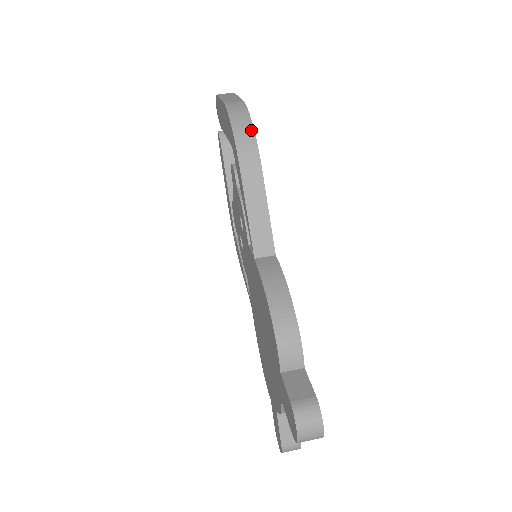
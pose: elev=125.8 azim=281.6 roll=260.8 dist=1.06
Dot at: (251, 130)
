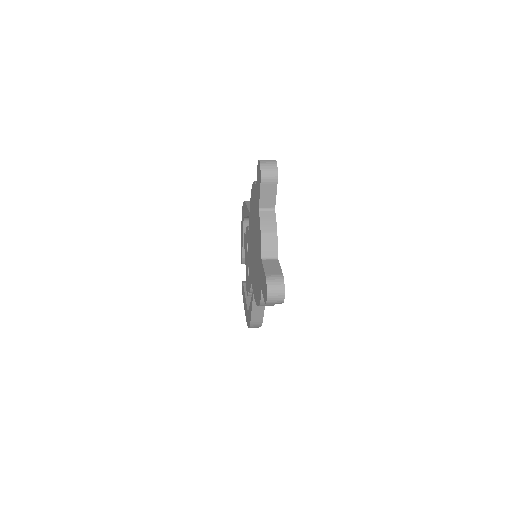
Dot at: occluded
